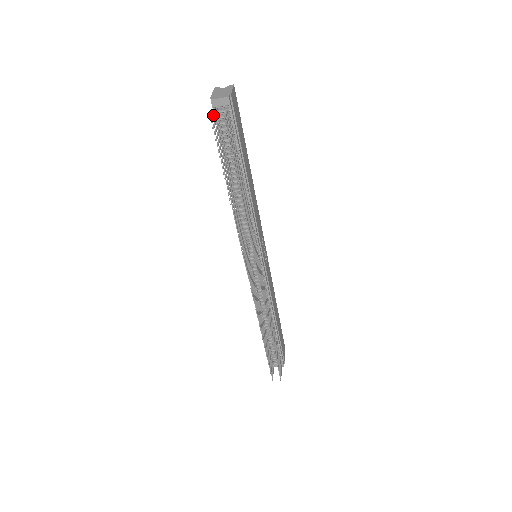
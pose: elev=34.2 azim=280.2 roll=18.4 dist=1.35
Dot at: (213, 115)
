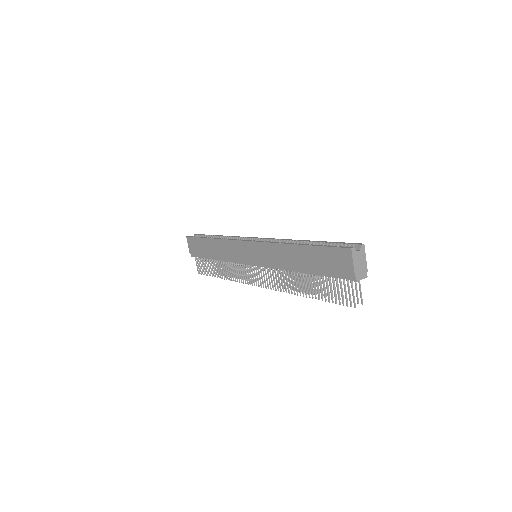
Dot at: occluded
